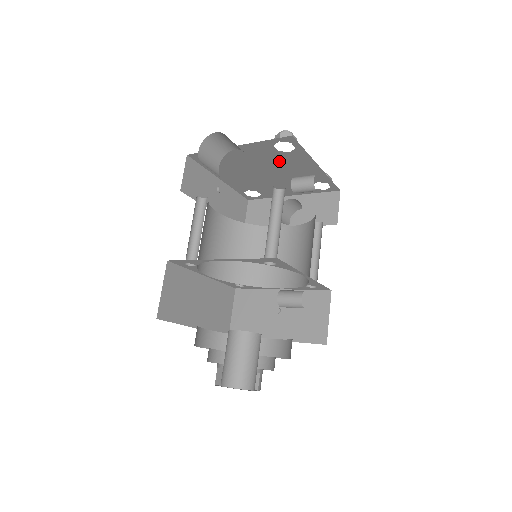
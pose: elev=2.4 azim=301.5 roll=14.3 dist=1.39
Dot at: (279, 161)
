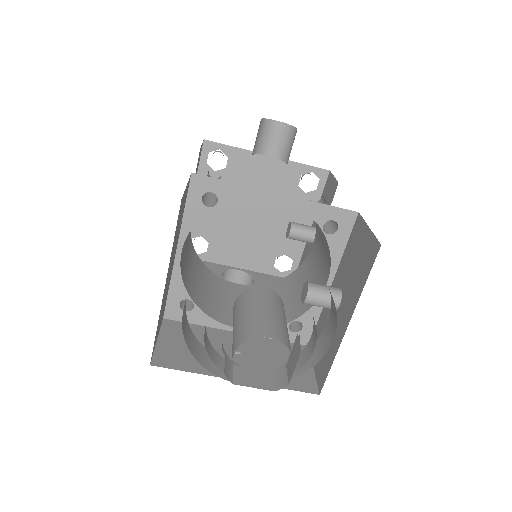
Dot at: (283, 201)
